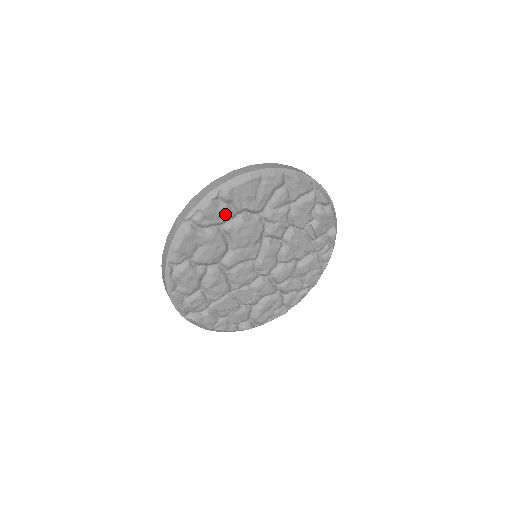
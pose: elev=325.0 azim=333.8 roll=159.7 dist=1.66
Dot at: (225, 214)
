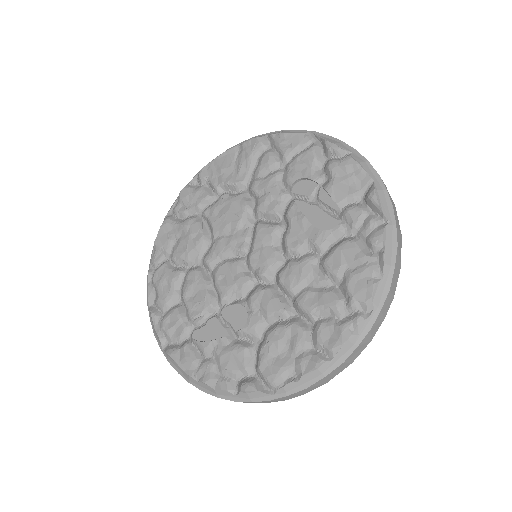
Dot at: (200, 195)
